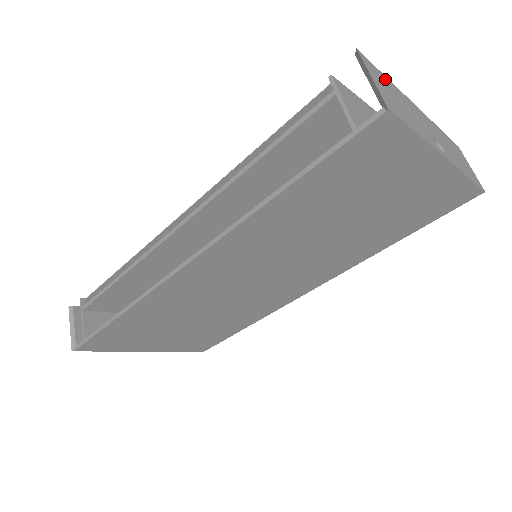
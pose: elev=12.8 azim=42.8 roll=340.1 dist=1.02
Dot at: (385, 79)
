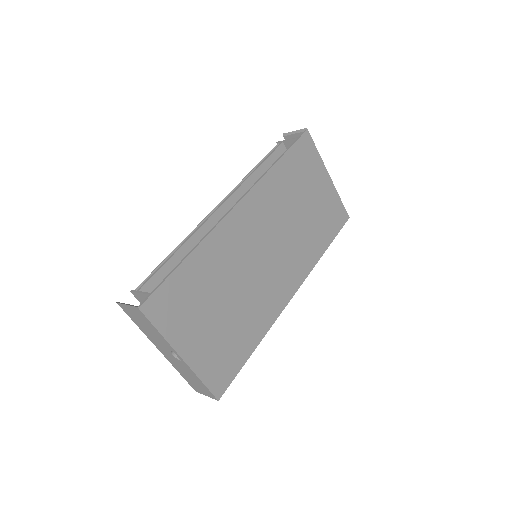
Dot at: occluded
